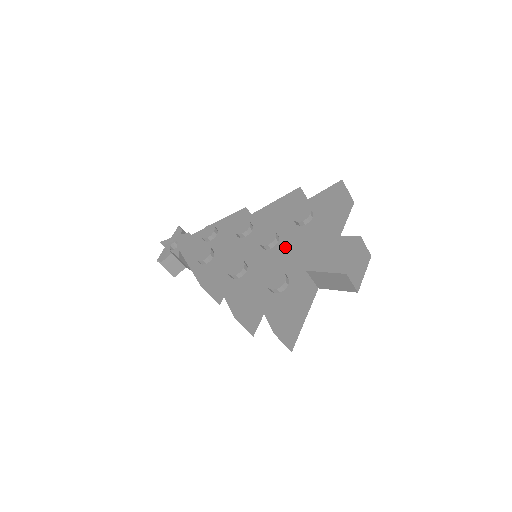
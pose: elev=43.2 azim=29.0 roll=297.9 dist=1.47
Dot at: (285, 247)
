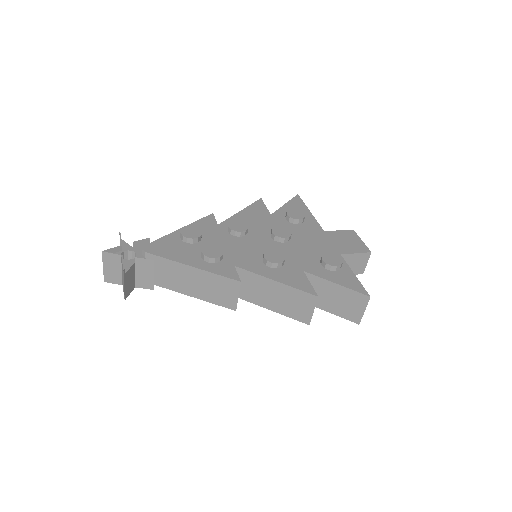
Dot at: (303, 239)
